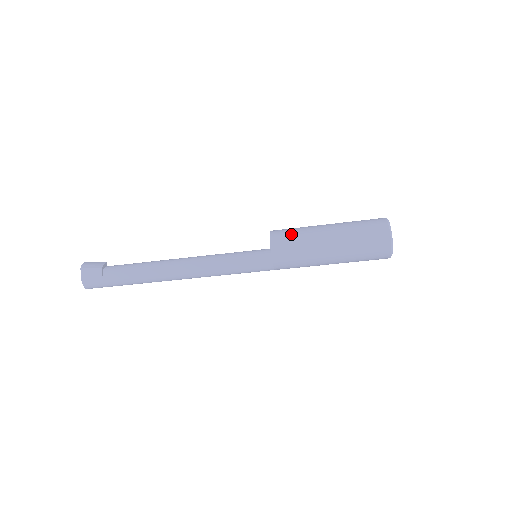
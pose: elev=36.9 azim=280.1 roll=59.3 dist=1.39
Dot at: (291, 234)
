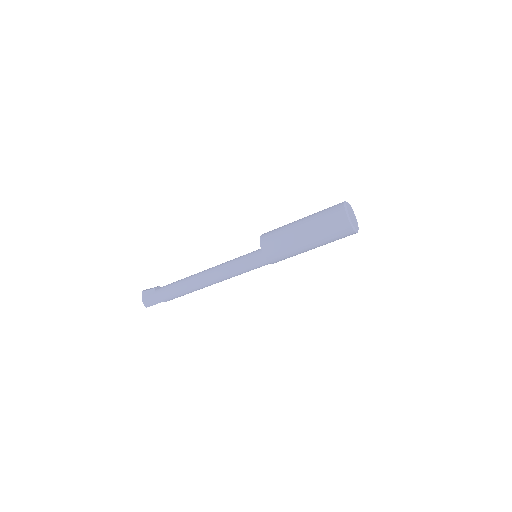
Dot at: (275, 230)
